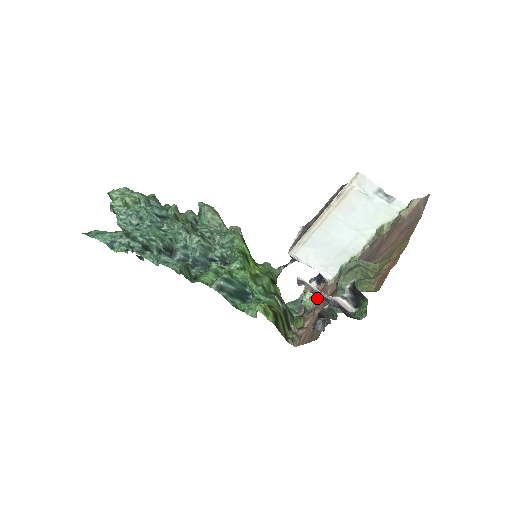
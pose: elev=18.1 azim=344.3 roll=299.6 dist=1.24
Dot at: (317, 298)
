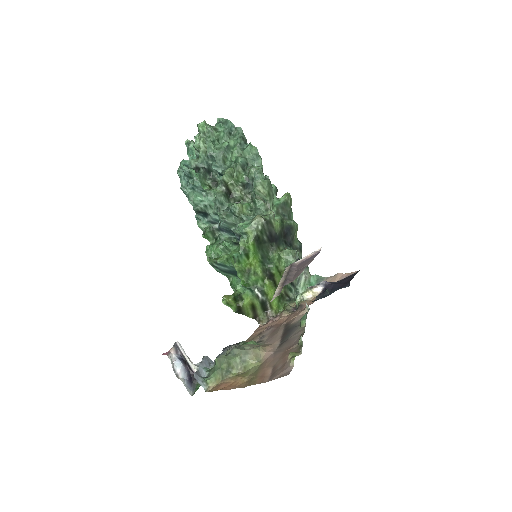
Dot at: (184, 359)
